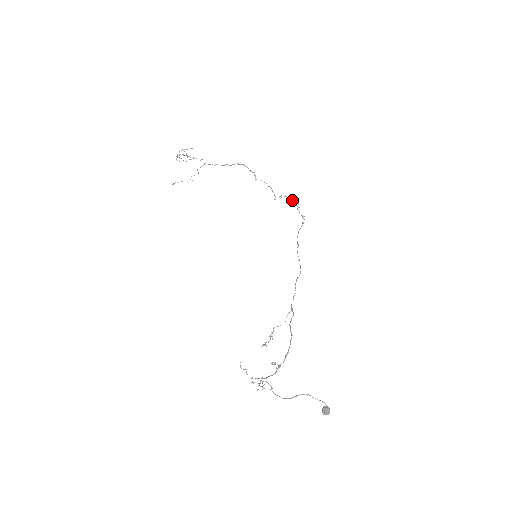
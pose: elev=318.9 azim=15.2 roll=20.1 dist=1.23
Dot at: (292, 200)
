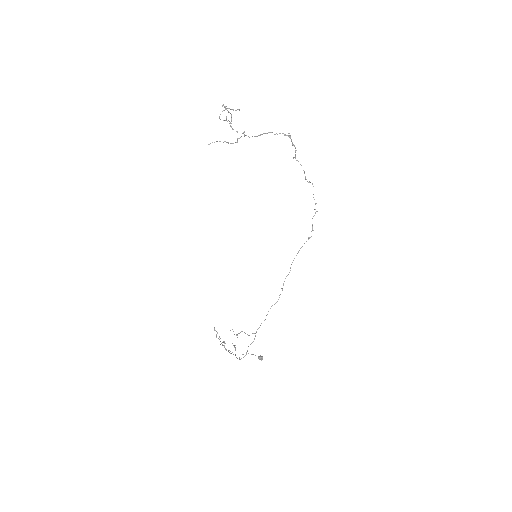
Dot at: occluded
